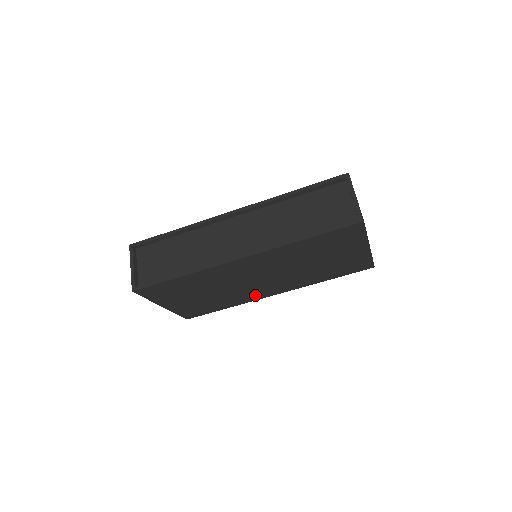
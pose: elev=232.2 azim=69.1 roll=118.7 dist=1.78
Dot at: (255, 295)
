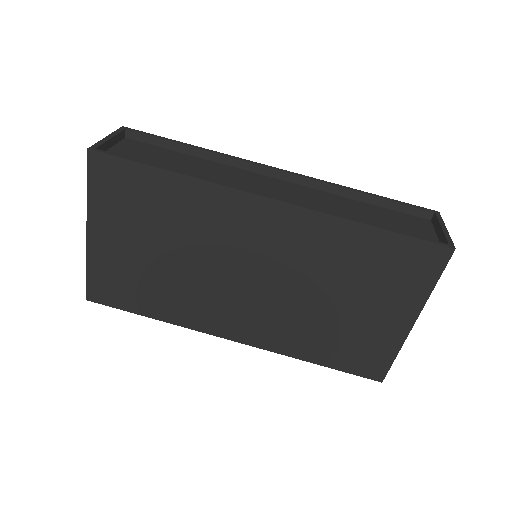
Dot at: (210, 317)
